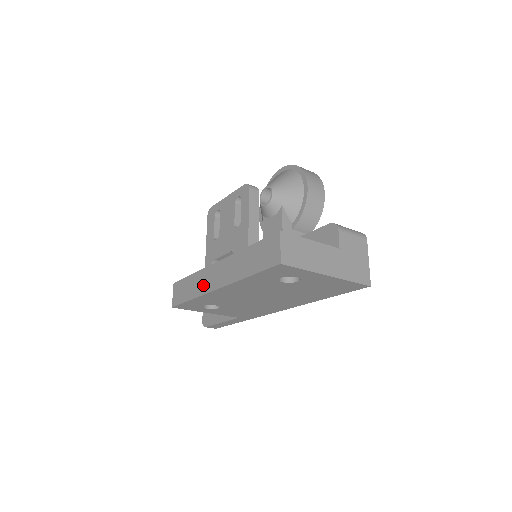
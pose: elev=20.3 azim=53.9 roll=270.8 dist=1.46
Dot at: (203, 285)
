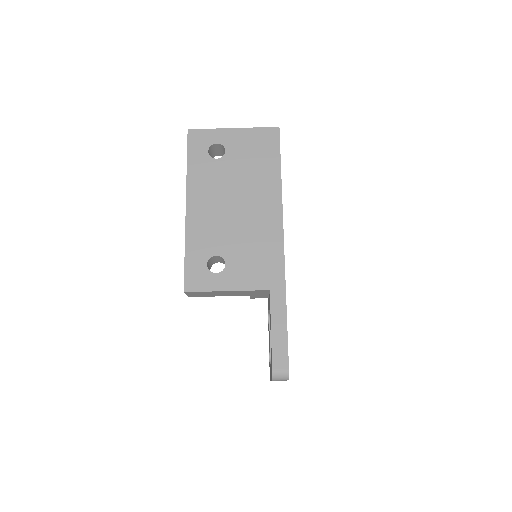
Dot at: occluded
